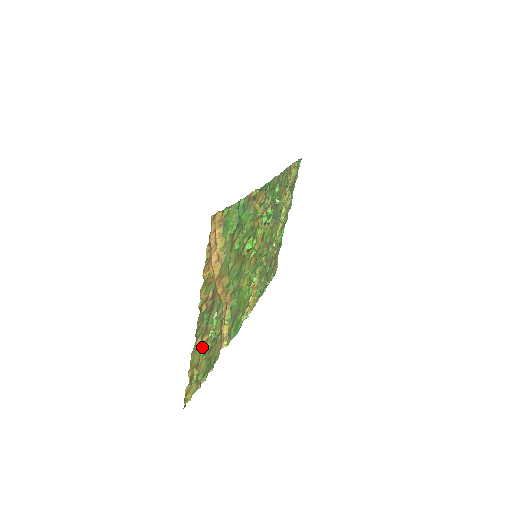
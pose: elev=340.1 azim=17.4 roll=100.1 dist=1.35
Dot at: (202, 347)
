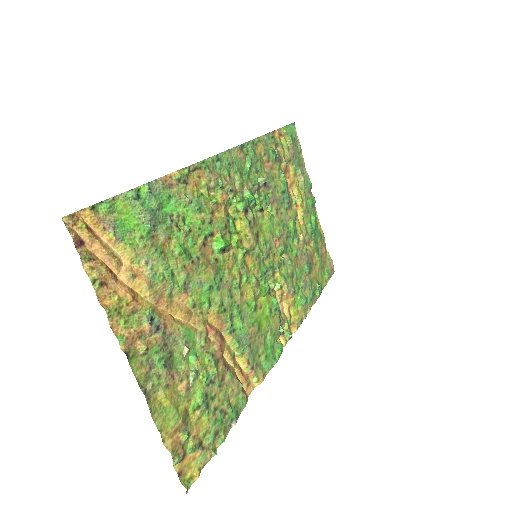
Dot at: (181, 400)
